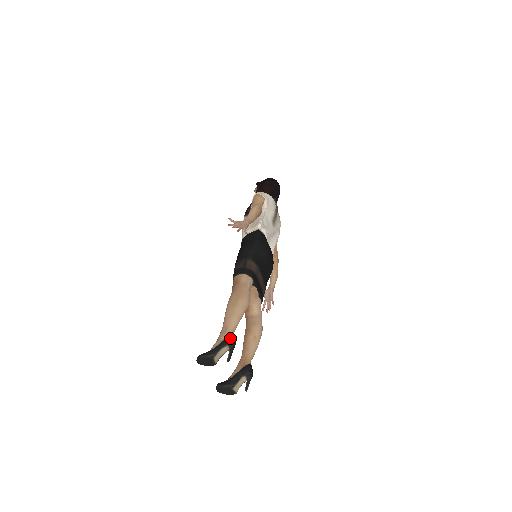
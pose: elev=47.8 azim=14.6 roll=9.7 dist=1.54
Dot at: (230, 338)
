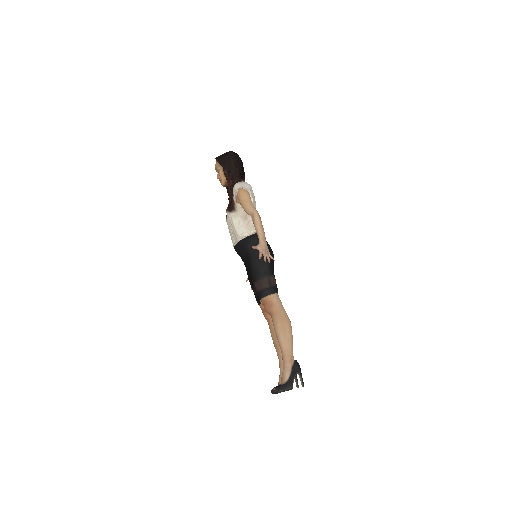
Dot at: (297, 366)
